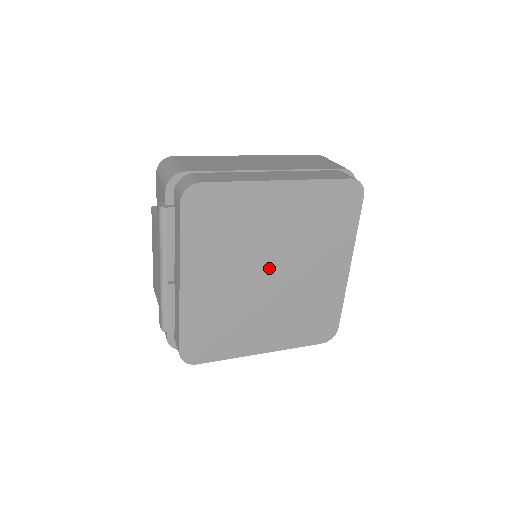
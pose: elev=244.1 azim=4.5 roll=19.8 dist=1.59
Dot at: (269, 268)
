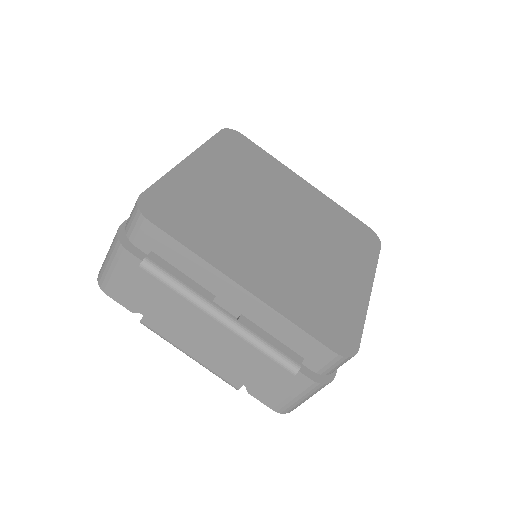
Dot at: (272, 221)
